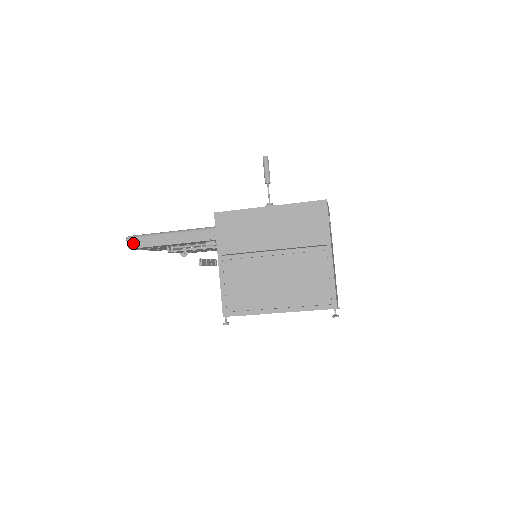
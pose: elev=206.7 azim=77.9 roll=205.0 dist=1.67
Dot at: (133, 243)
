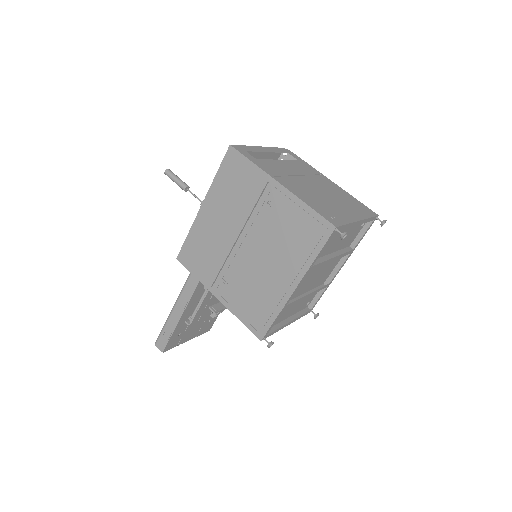
Dot at: (160, 345)
